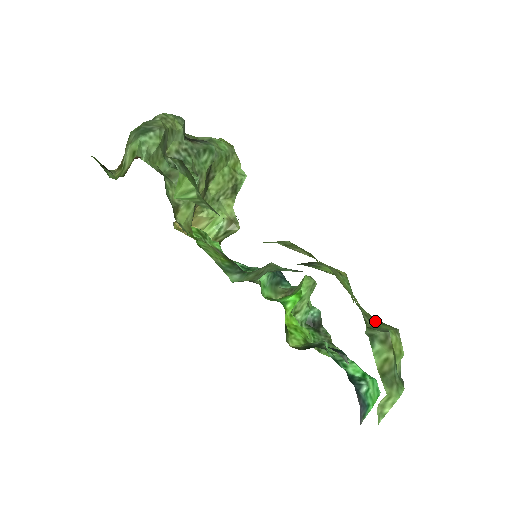
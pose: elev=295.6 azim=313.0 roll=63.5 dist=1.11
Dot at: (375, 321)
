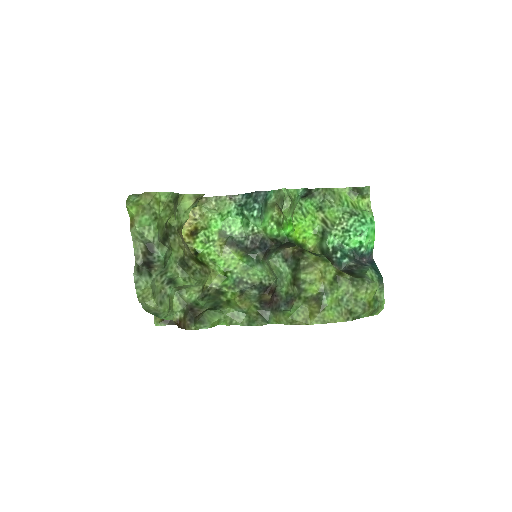
Dot at: (353, 289)
